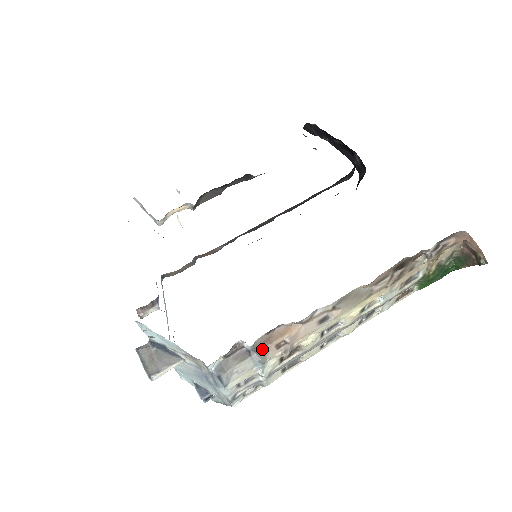
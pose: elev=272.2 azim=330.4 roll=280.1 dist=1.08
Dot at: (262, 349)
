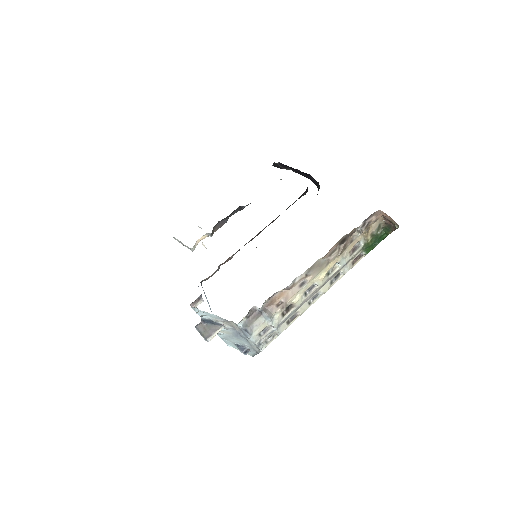
Dot at: (268, 309)
